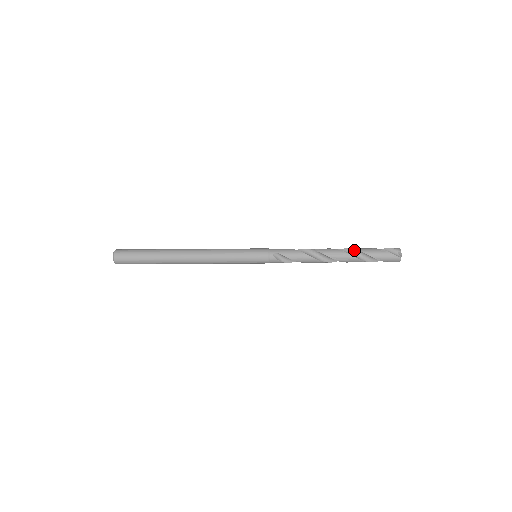
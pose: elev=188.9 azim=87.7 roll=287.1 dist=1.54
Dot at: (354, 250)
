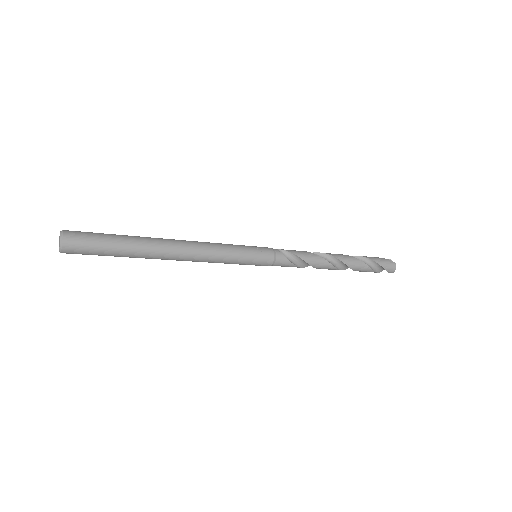
Dot at: occluded
